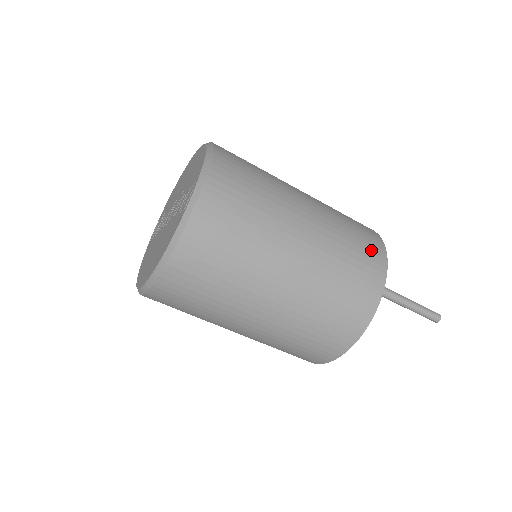
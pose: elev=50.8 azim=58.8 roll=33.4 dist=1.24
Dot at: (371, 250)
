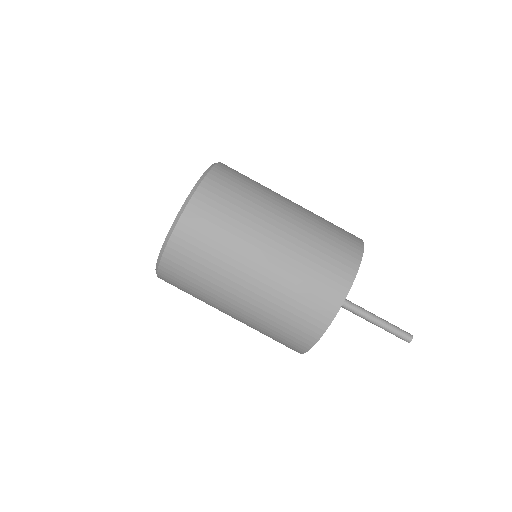
Dot at: (337, 271)
